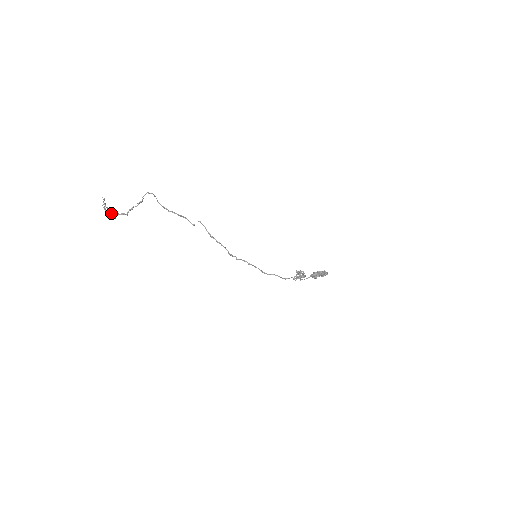
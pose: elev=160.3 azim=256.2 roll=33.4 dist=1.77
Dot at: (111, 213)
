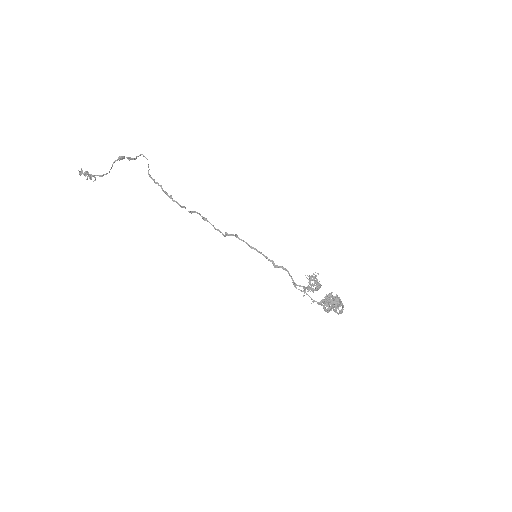
Dot at: (88, 173)
